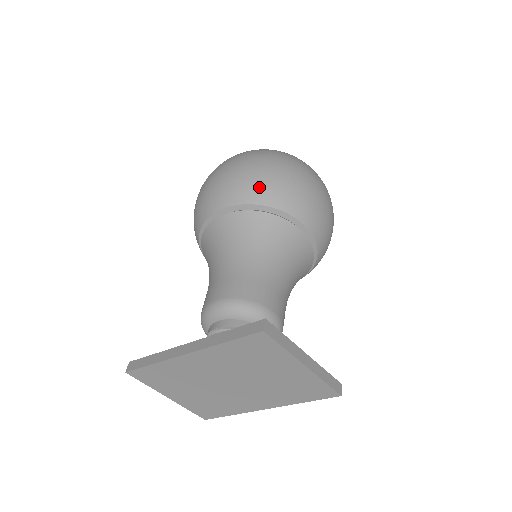
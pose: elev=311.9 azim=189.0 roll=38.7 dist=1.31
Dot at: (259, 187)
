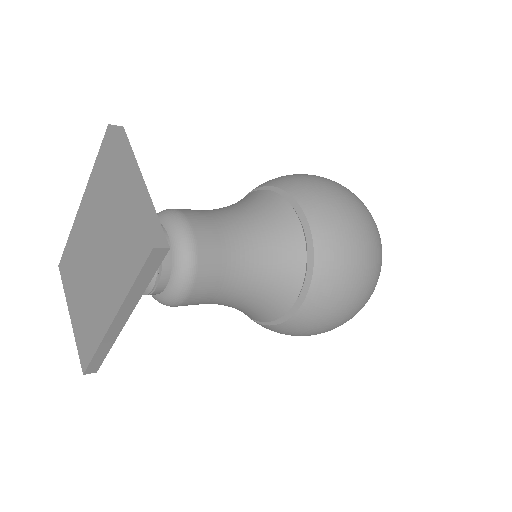
Dot at: (276, 178)
